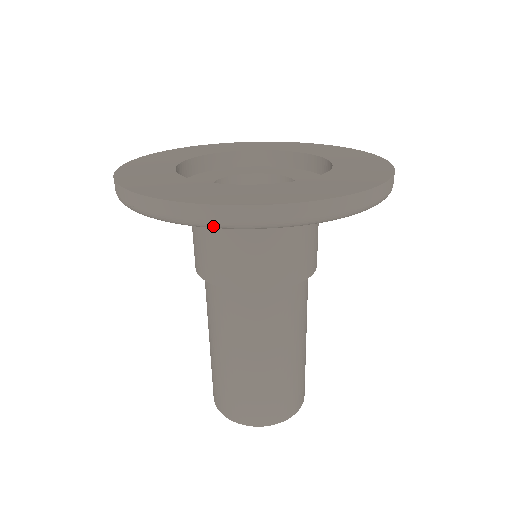
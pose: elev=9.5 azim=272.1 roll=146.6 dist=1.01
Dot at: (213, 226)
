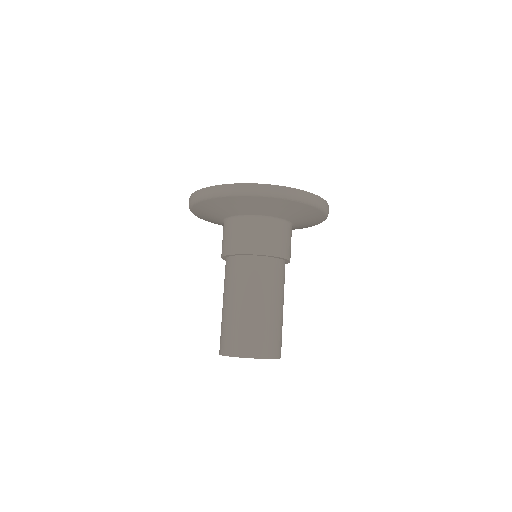
Dot at: (213, 196)
